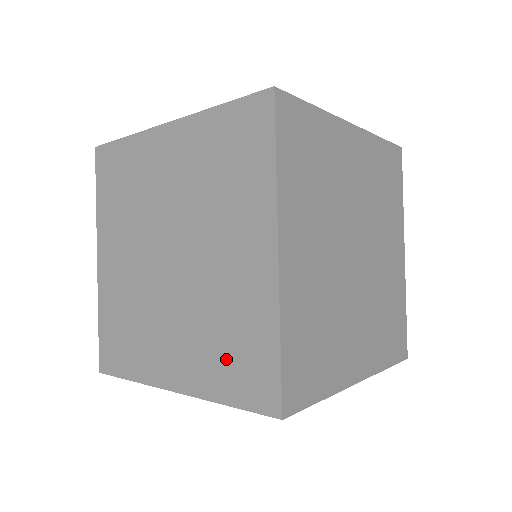
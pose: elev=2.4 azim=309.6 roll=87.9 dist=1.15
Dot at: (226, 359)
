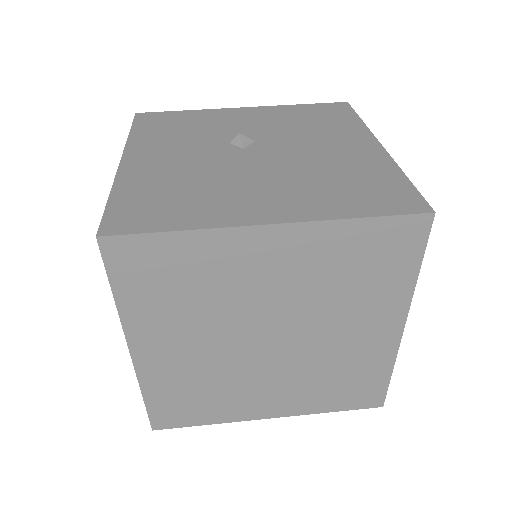
Dot at: (336, 391)
